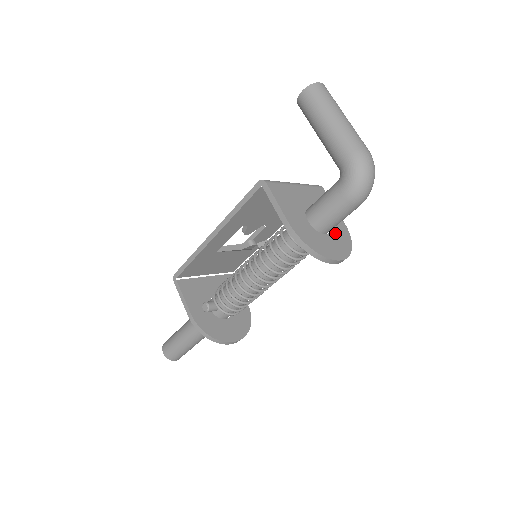
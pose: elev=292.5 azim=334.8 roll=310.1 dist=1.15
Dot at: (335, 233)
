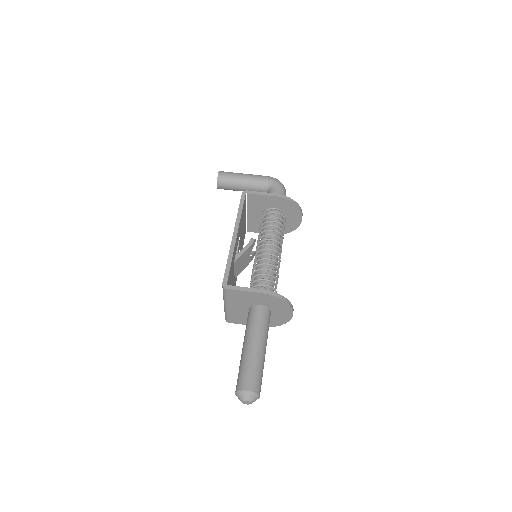
Dot at: occluded
